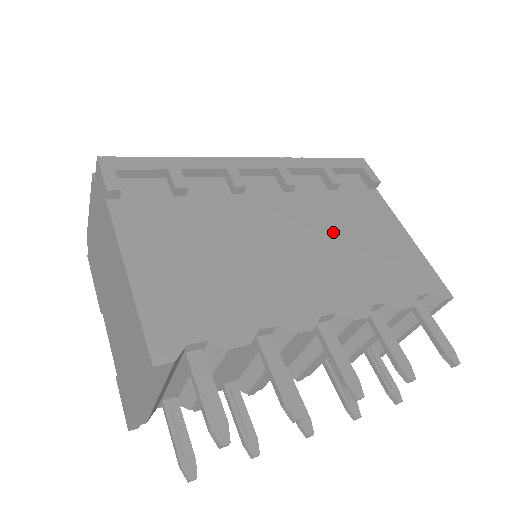
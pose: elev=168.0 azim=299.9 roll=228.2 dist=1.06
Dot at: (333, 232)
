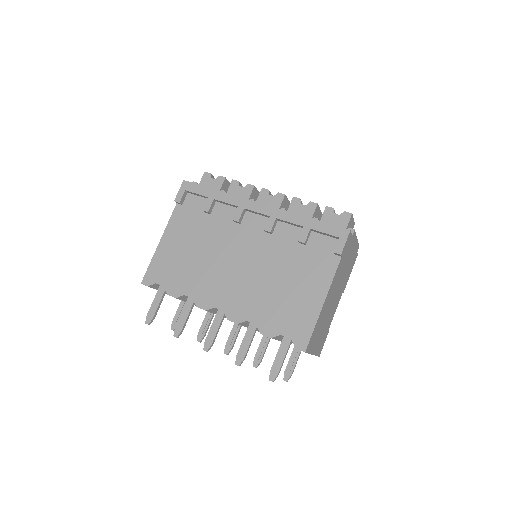
Dot at: (270, 271)
